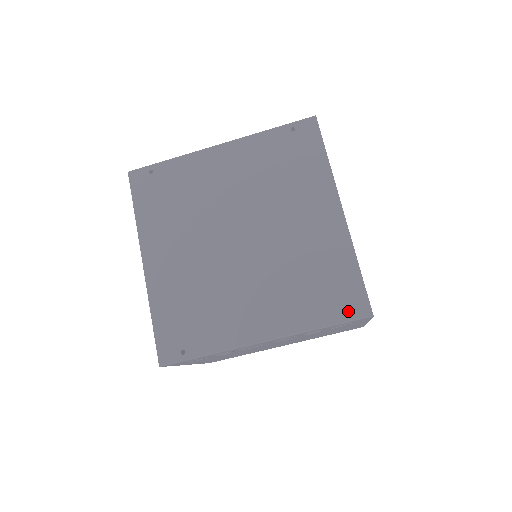
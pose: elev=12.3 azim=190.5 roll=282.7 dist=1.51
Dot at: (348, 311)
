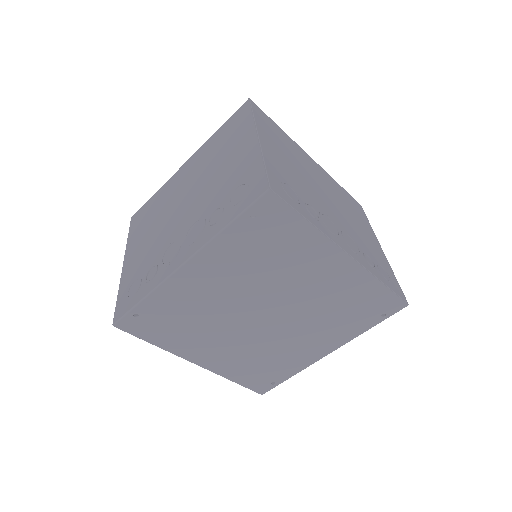
Dot at: (387, 312)
